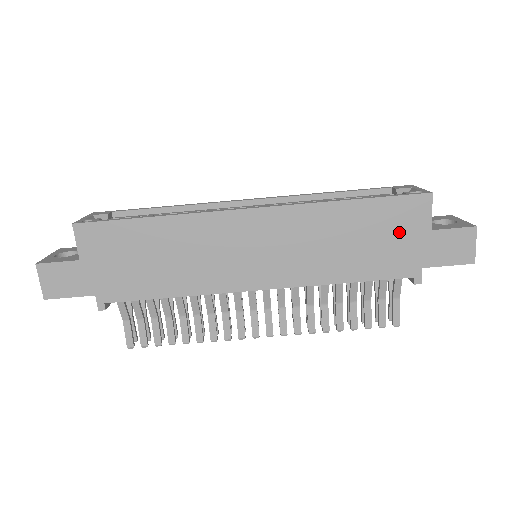
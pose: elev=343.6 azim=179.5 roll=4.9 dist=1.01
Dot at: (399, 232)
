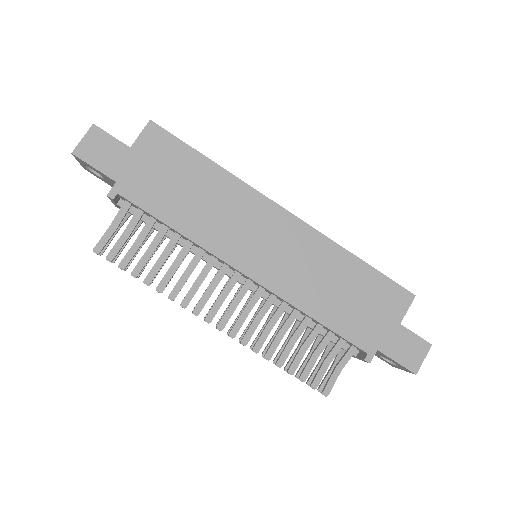
Dot at: (377, 308)
